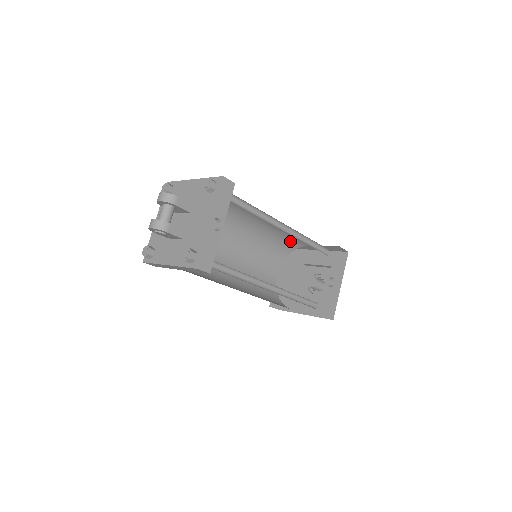
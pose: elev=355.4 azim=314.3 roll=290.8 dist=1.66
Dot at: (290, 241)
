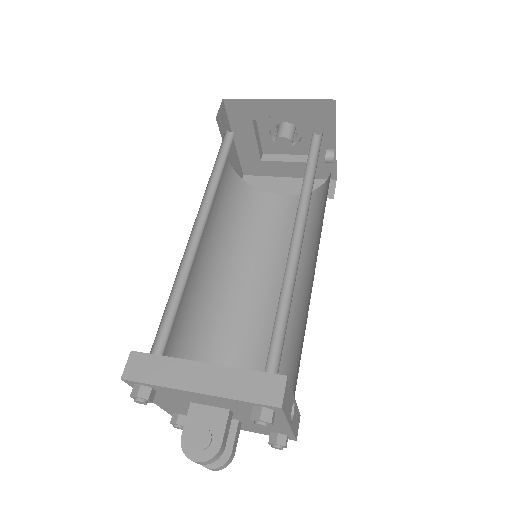
Dot at: occluded
